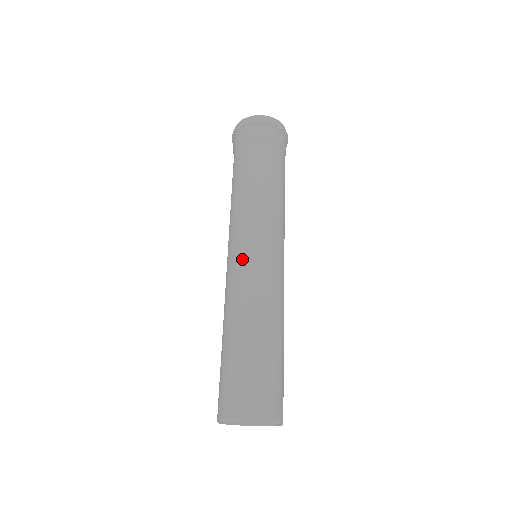
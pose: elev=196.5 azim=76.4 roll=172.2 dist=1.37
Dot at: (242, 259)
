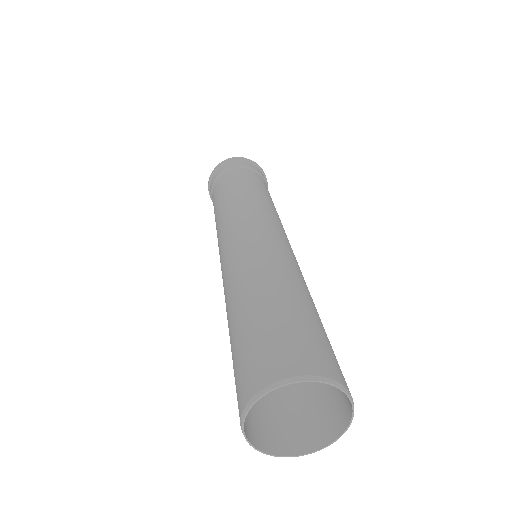
Dot at: (253, 233)
